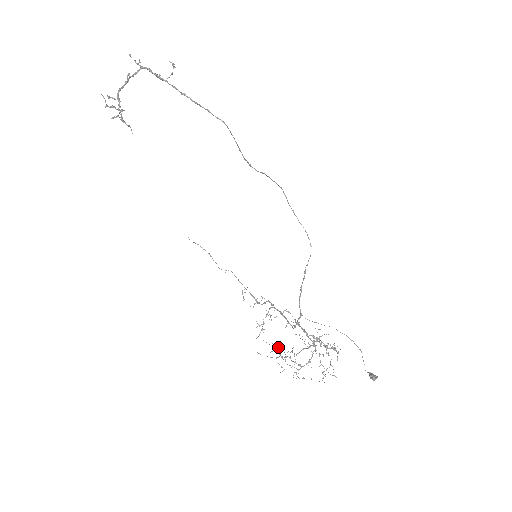
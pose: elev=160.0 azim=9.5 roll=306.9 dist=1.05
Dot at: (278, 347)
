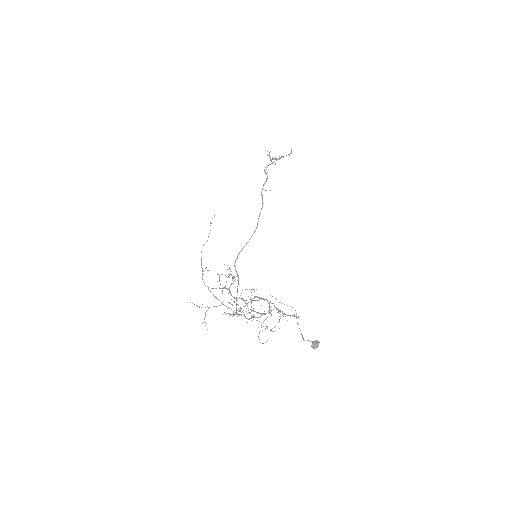
Dot at: occluded
